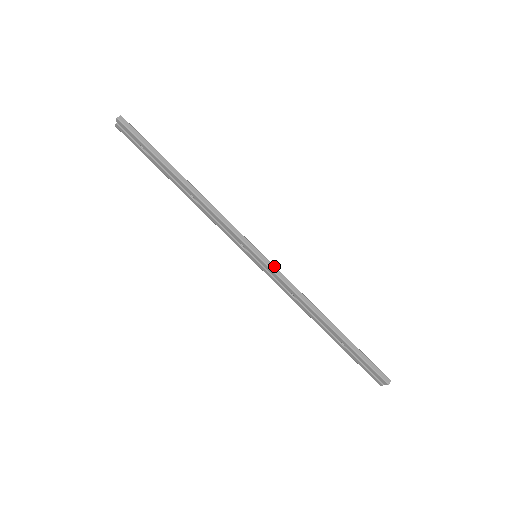
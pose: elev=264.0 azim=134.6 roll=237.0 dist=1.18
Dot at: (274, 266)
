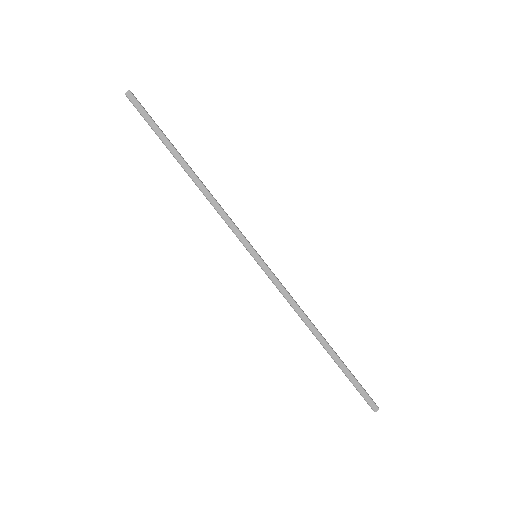
Dot at: (271, 272)
